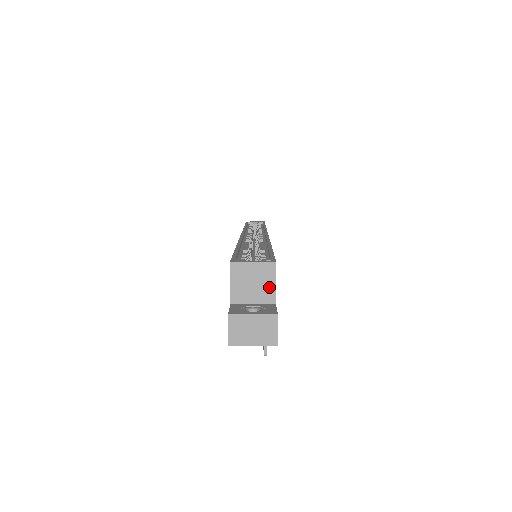
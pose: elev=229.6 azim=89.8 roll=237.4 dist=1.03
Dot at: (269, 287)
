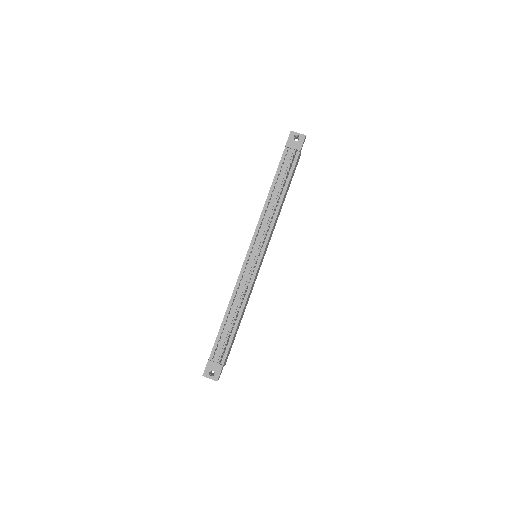
Dot at: occluded
